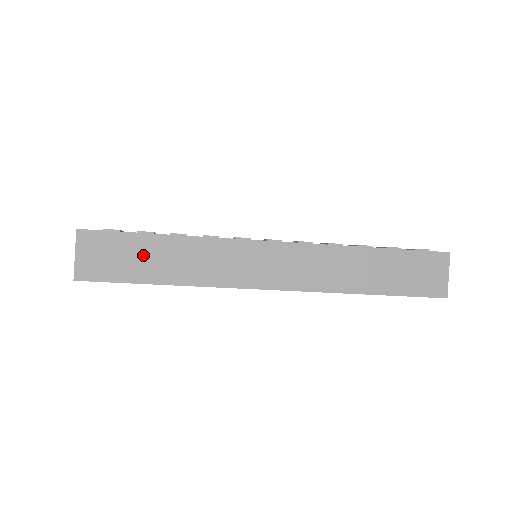
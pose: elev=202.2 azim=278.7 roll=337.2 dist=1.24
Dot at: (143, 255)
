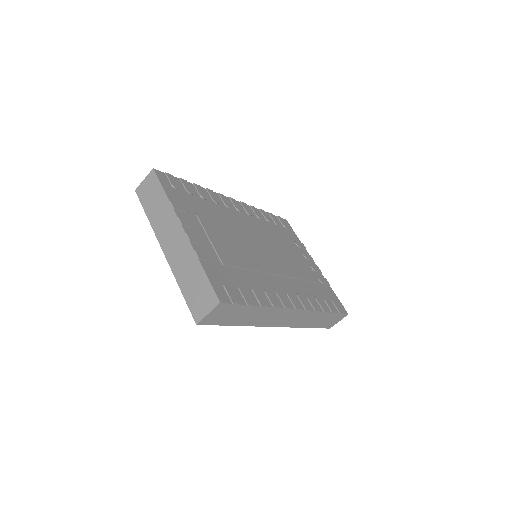
Dot at: (240, 314)
